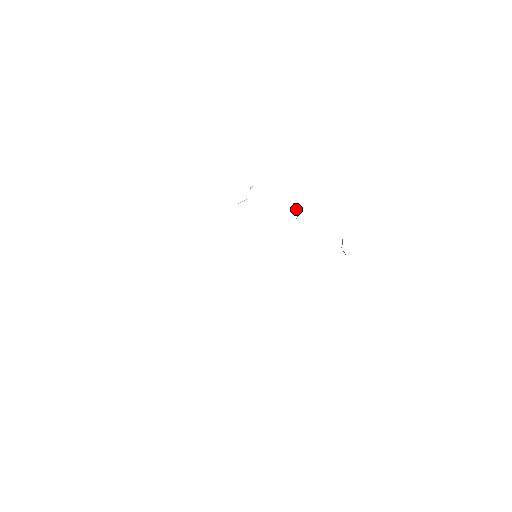
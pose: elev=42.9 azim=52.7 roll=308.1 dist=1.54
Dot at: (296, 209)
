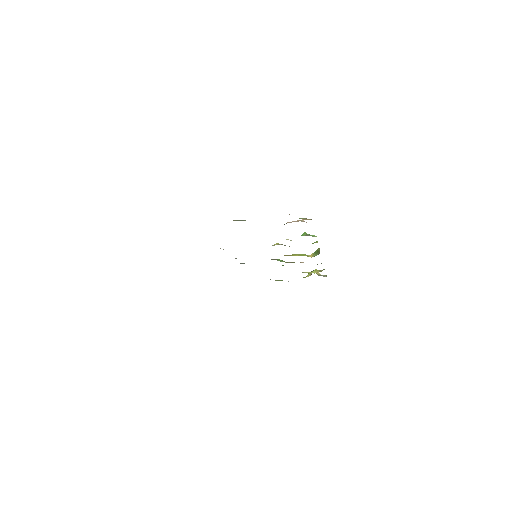
Dot at: (317, 254)
